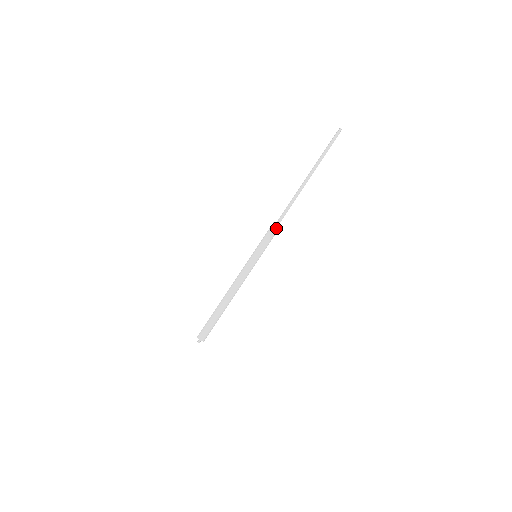
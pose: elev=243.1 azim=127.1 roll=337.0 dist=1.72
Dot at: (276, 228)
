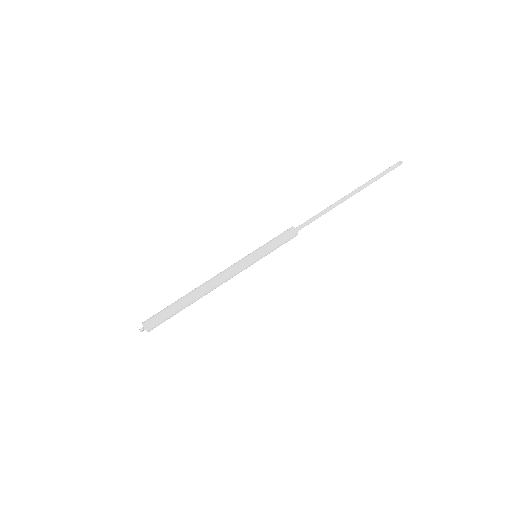
Dot at: (292, 232)
